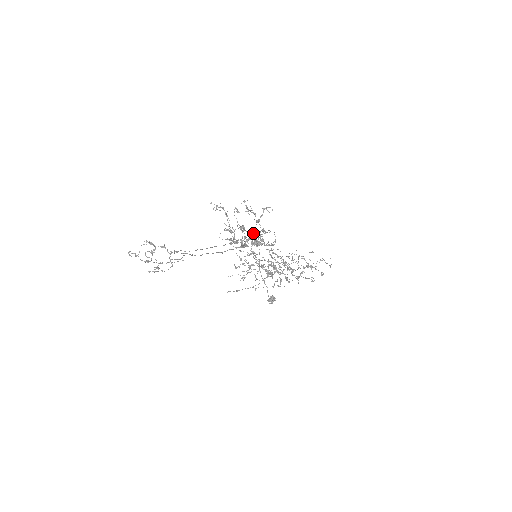
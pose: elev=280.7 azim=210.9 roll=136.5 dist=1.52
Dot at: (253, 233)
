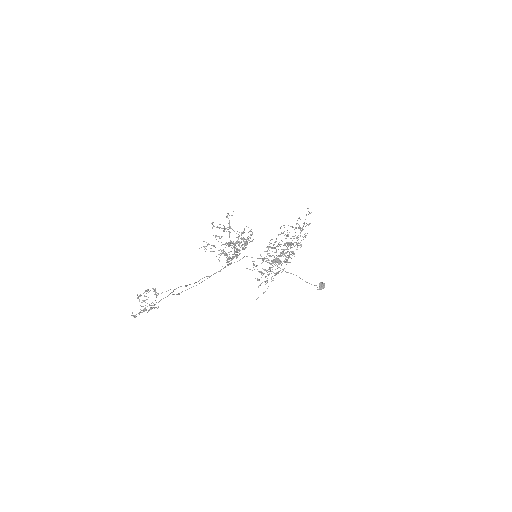
Dot at: occluded
